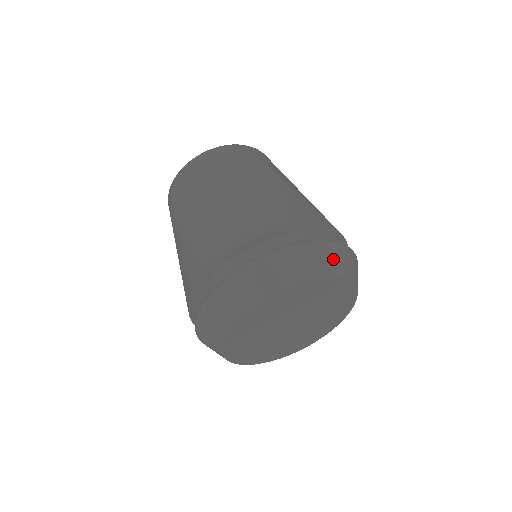
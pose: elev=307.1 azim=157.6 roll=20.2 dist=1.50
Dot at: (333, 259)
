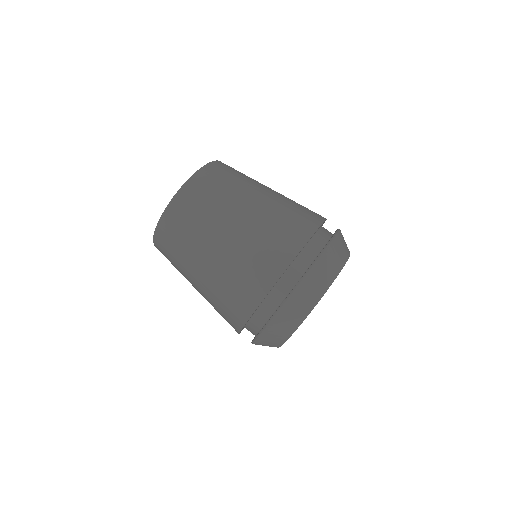
Dot at: (334, 260)
